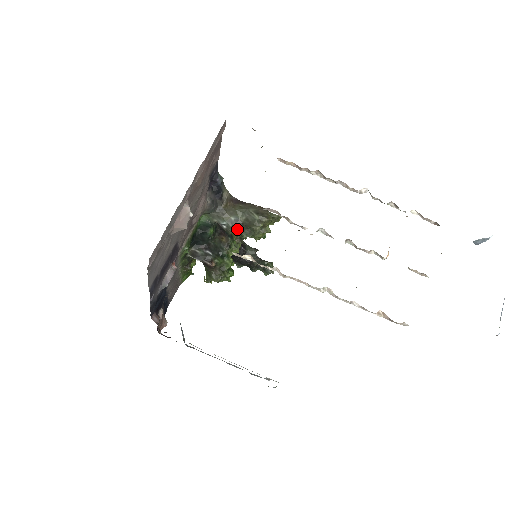
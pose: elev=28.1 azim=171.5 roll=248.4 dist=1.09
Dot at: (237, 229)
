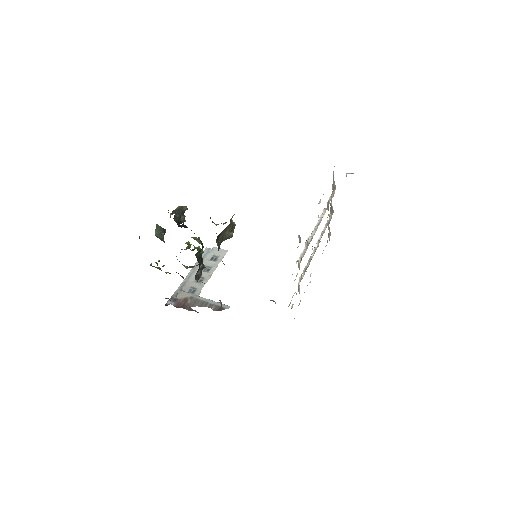
Dot at: occluded
